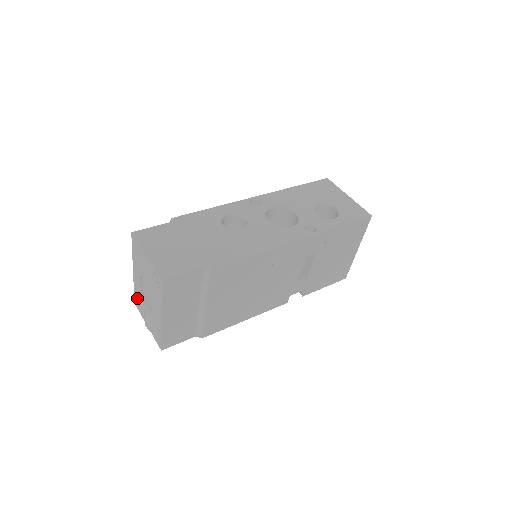
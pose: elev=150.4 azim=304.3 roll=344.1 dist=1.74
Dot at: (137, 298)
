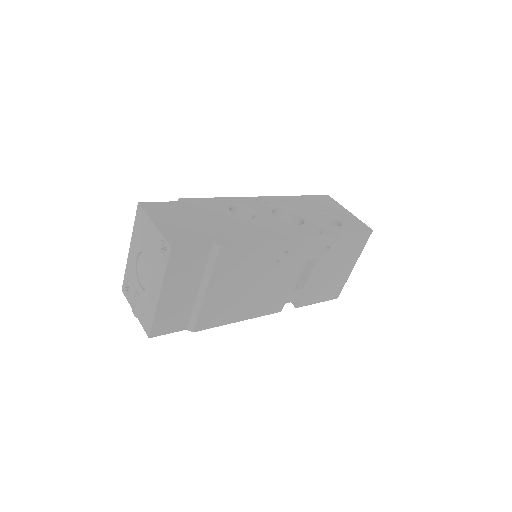
Dot at: (127, 282)
